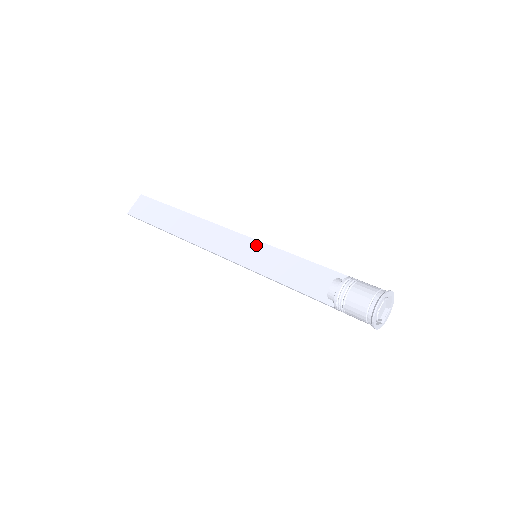
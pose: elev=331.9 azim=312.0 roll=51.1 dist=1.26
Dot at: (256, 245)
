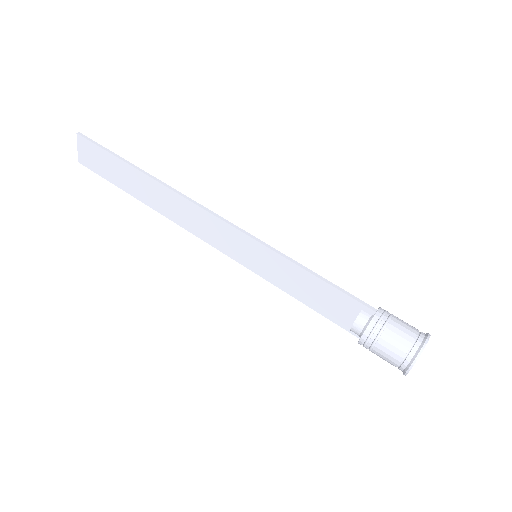
Dot at: (251, 244)
